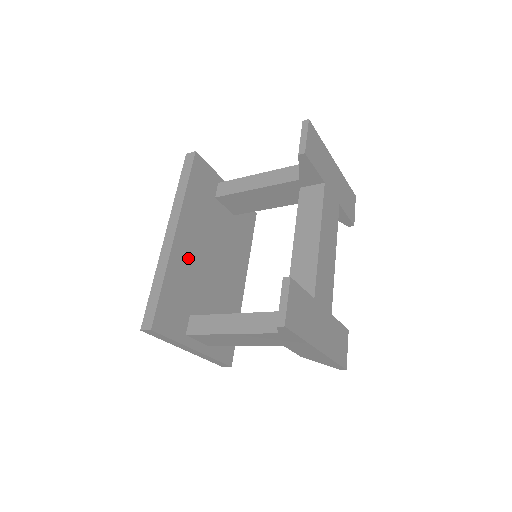
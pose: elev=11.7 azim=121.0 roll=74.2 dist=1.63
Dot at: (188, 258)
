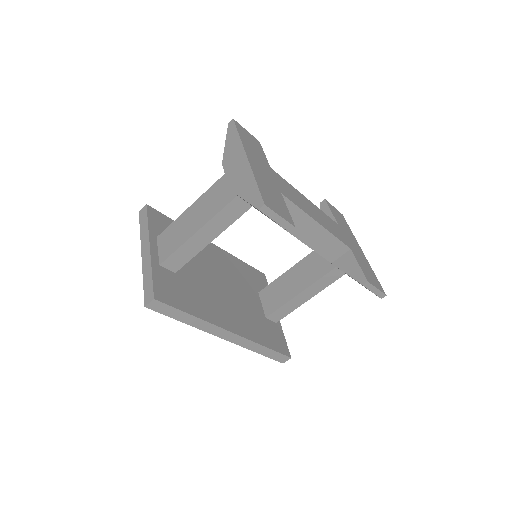
Dot at: (206, 253)
